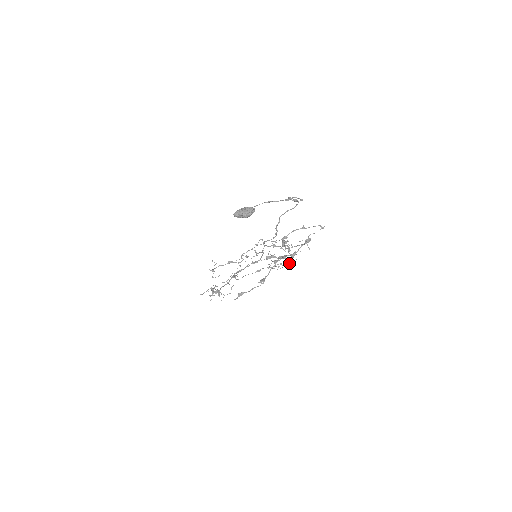
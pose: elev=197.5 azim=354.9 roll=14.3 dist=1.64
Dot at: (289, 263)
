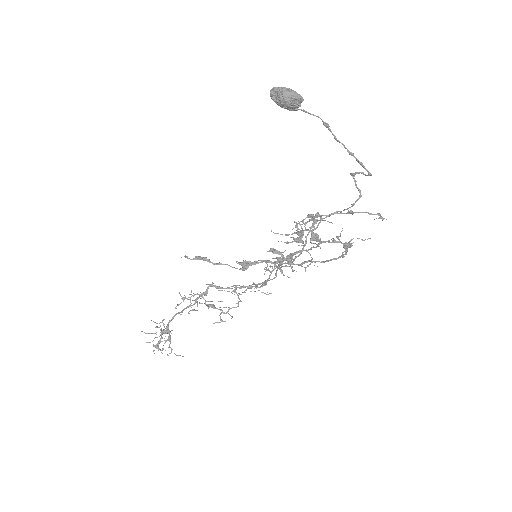
Dot at: (303, 230)
